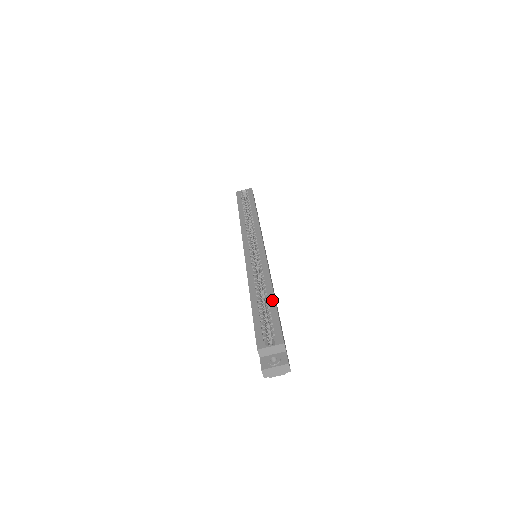
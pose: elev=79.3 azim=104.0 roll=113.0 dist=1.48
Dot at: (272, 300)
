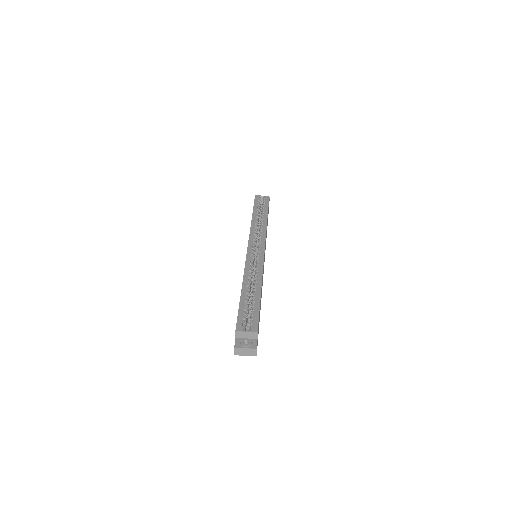
Dot at: (258, 296)
